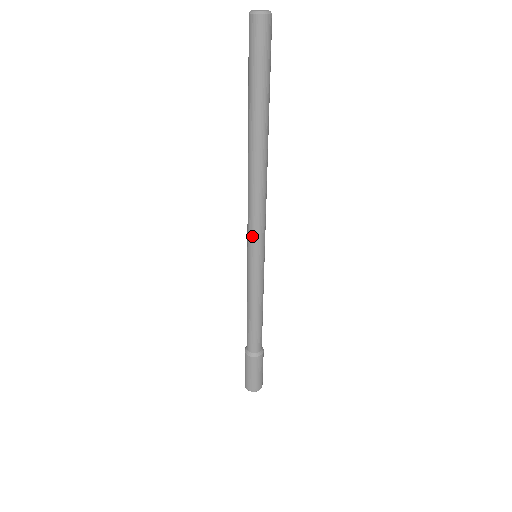
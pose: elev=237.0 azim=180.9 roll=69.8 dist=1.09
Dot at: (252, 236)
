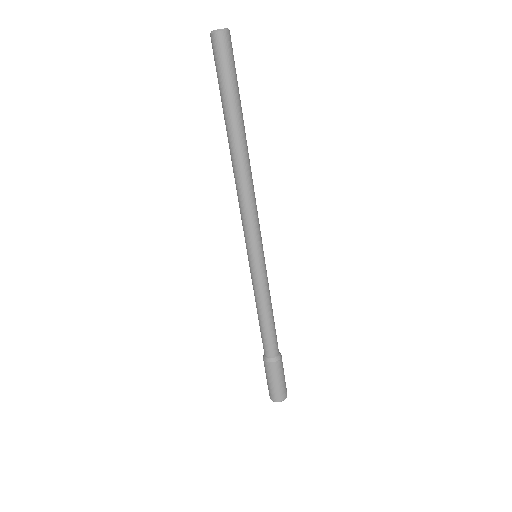
Dot at: (244, 234)
